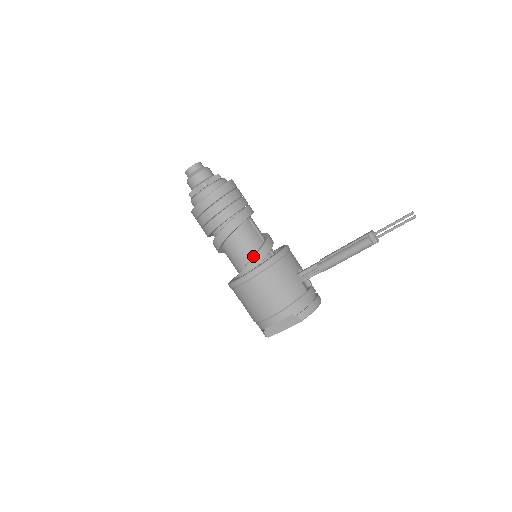
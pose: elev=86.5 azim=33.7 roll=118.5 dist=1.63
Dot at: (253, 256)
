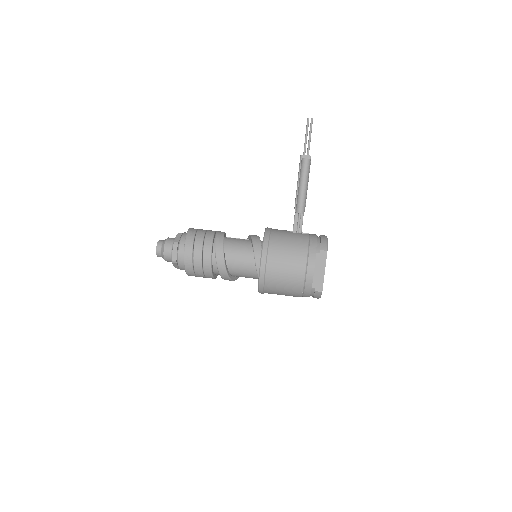
Dot at: (252, 249)
